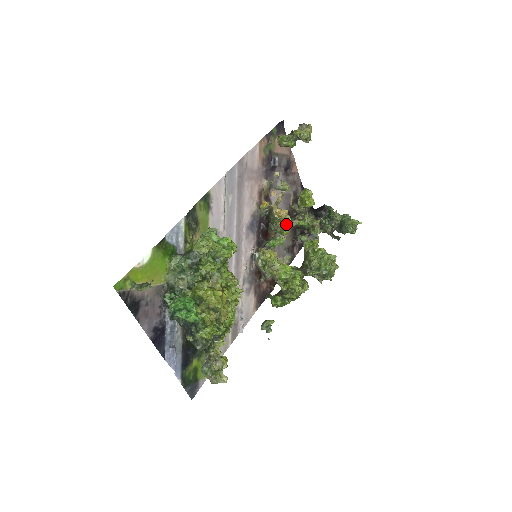
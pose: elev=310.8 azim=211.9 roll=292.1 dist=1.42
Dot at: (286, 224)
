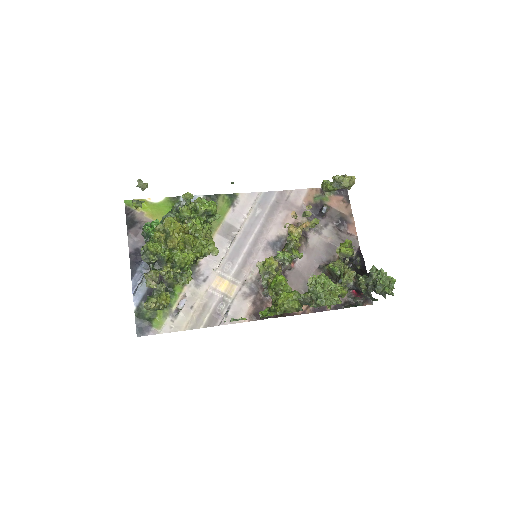
Dot at: (294, 239)
